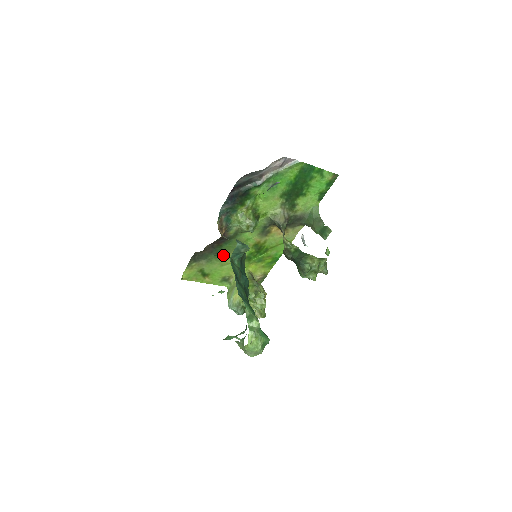
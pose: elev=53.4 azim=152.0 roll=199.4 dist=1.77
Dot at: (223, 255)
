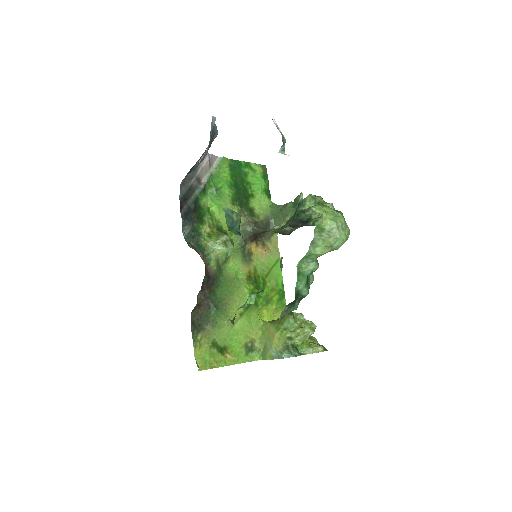
Dot at: (224, 308)
